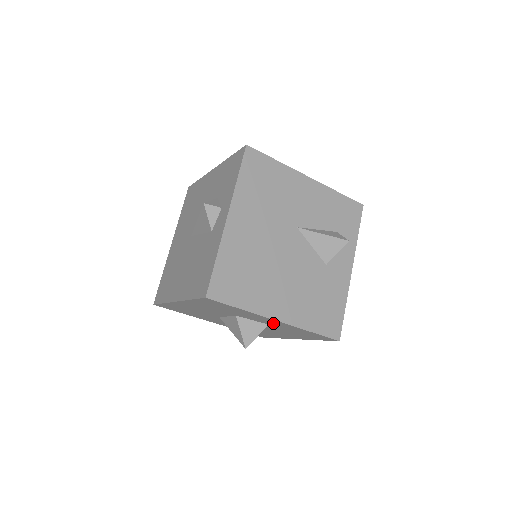
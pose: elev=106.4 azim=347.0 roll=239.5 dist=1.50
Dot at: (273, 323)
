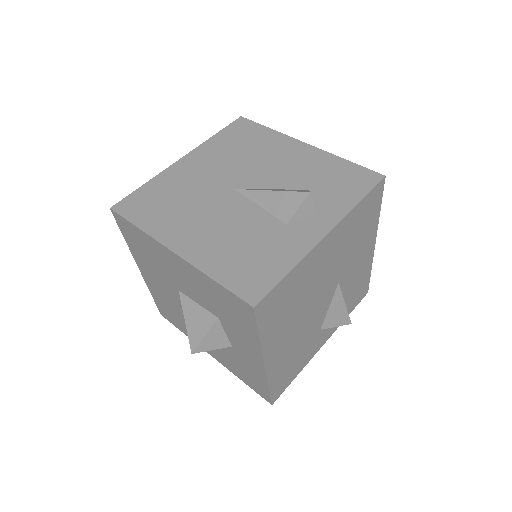
Dot at: (246, 354)
